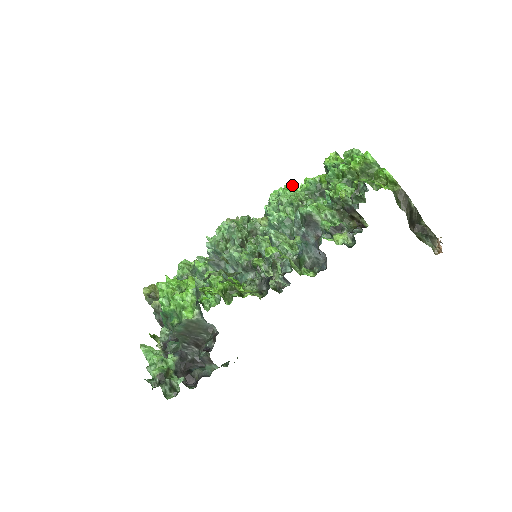
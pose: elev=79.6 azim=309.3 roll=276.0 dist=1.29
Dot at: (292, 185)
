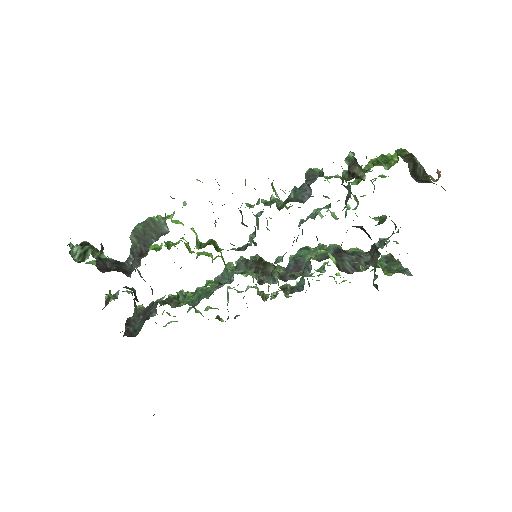
Dot at: (335, 281)
